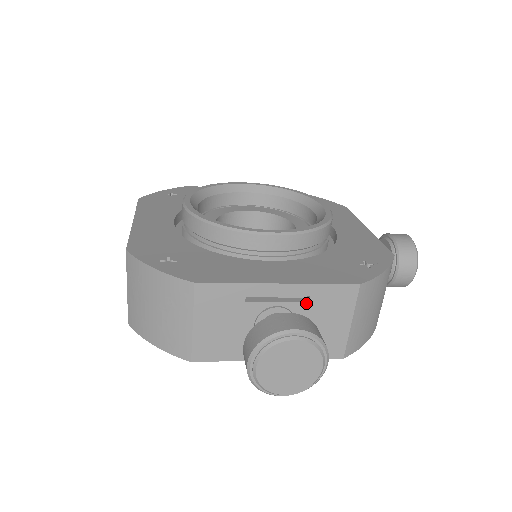
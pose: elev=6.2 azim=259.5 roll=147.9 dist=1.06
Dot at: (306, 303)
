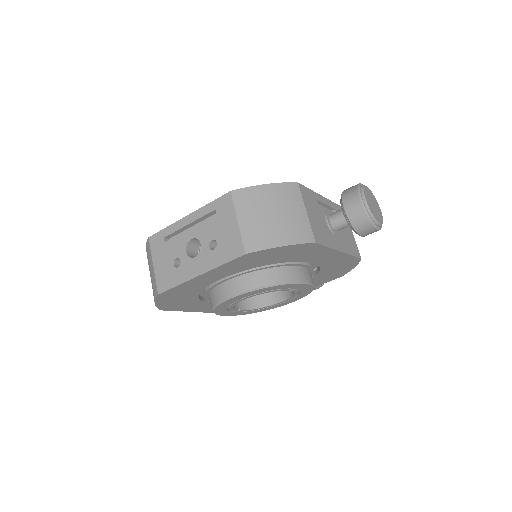
Dot at: occluded
